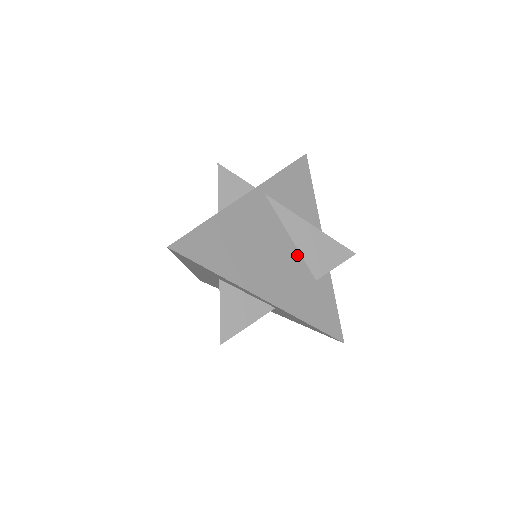
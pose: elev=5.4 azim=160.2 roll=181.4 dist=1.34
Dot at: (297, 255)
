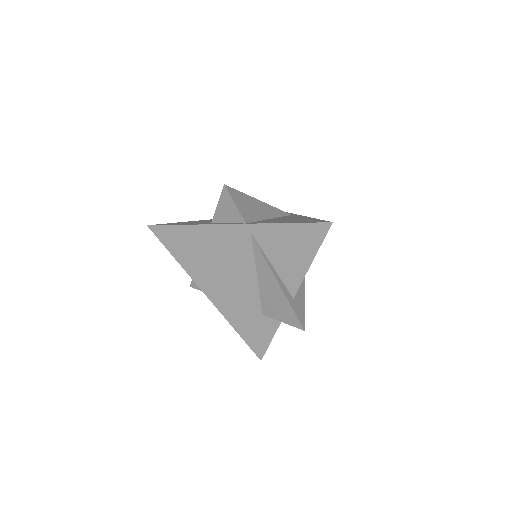
Dot at: (255, 289)
